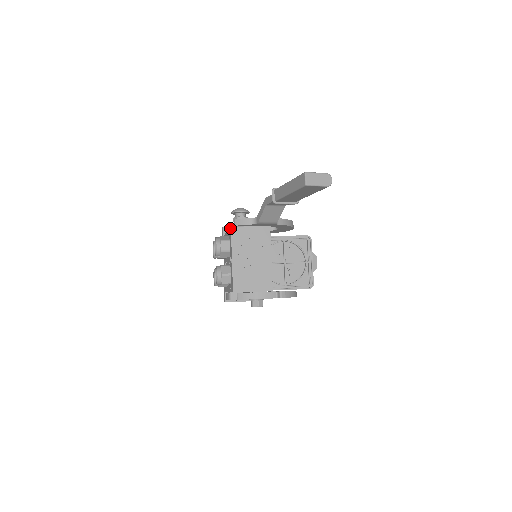
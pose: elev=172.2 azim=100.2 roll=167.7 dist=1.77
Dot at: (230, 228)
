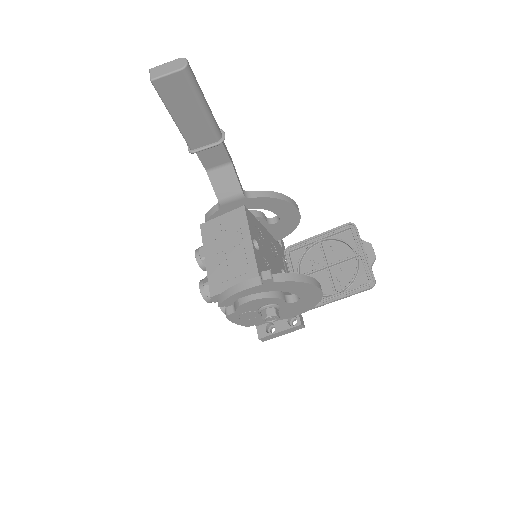
Dot at: (202, 227)
